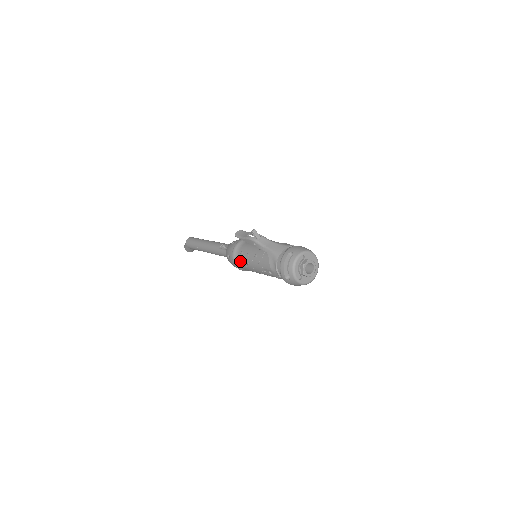
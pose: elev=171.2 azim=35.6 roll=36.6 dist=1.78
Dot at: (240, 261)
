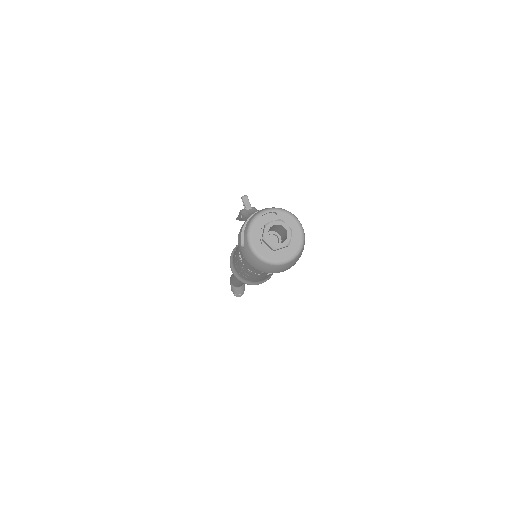
Dot at: (233, 257)
